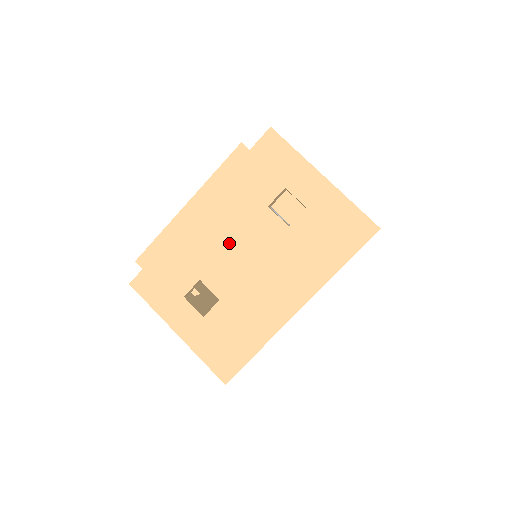
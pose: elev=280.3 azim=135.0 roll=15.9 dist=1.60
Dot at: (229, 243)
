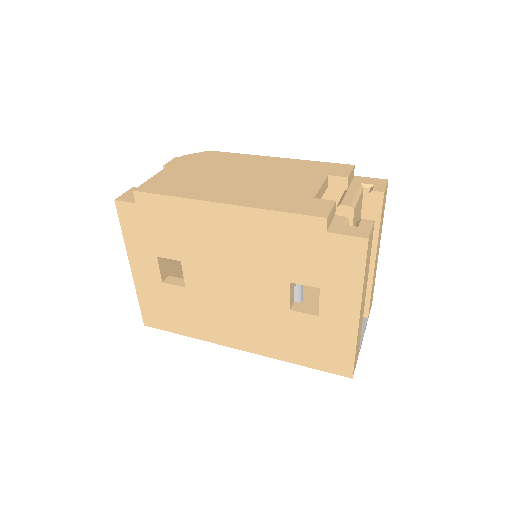
Dot at: (230, 267)
